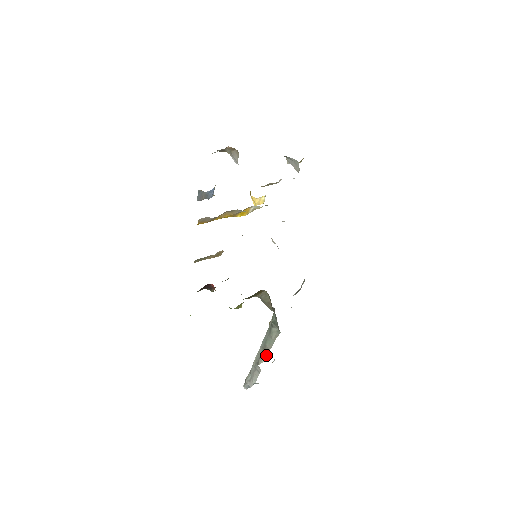
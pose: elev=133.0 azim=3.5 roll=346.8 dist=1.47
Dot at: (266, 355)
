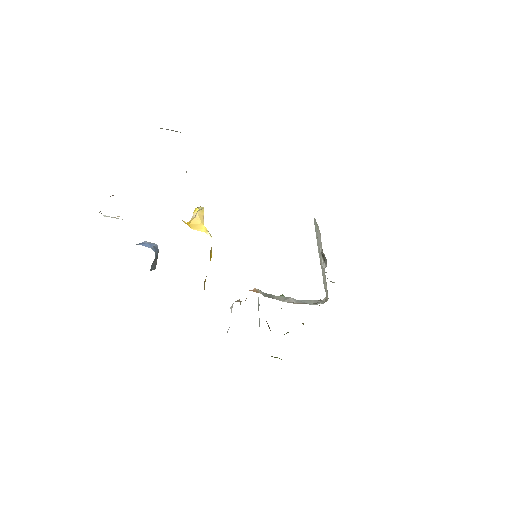
Dot at: occluded
